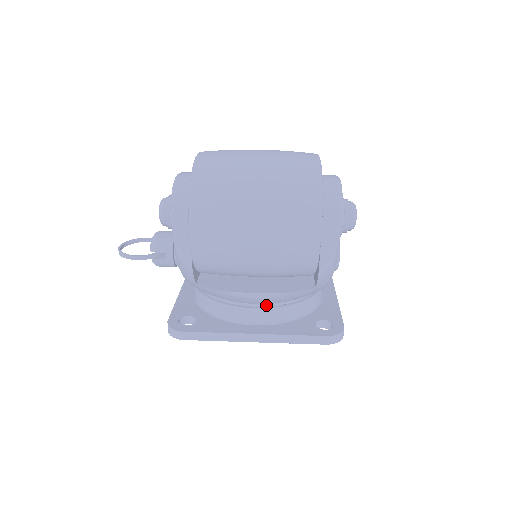
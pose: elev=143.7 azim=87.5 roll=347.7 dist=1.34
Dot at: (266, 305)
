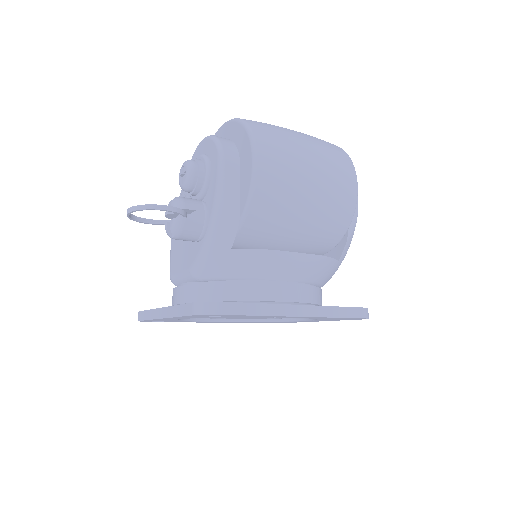
Dot at: occluded
